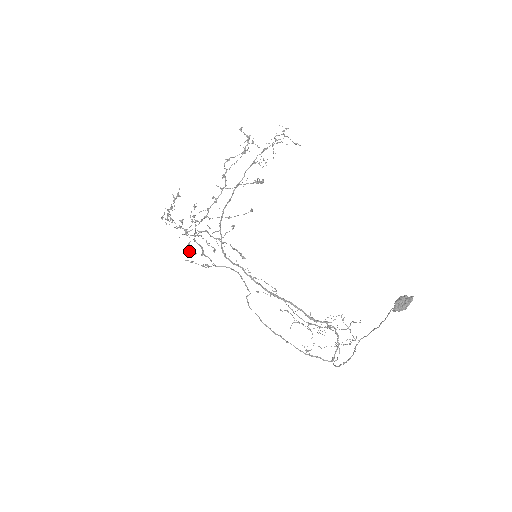
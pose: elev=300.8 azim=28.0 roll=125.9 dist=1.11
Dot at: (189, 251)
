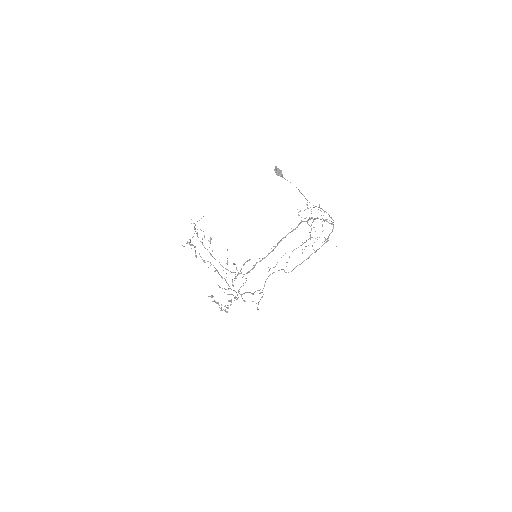
Dot at: occluded
